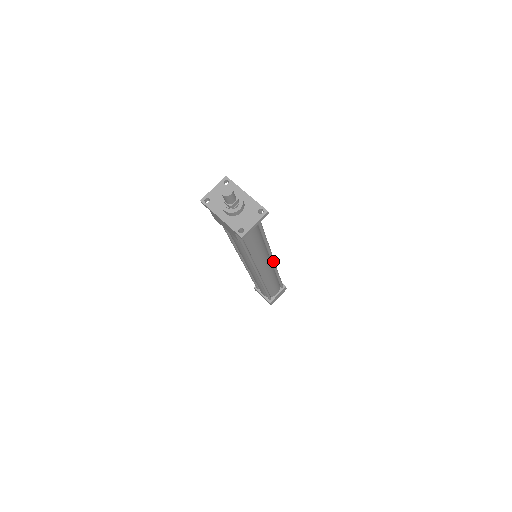
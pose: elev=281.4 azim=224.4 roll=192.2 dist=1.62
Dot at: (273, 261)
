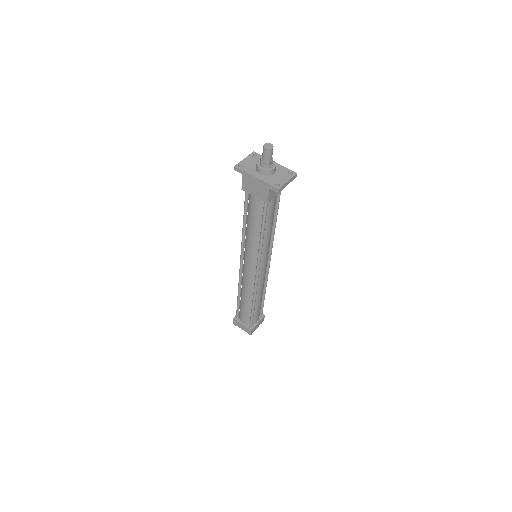
Dot at: (269, 265)
